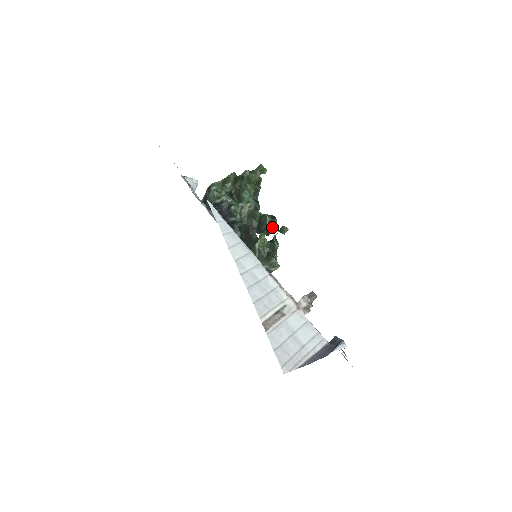
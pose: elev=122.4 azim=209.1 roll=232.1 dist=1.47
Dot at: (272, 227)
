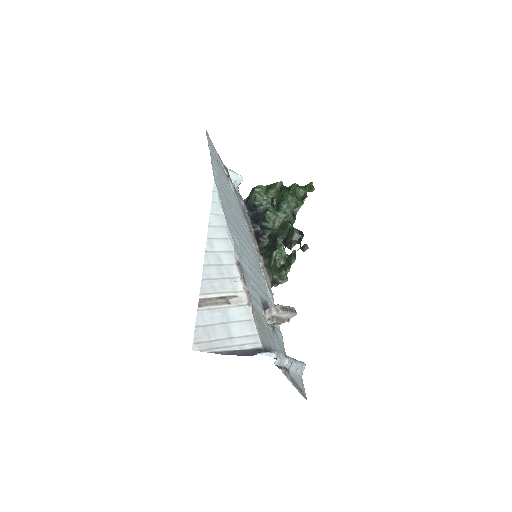
Dot at: (297, 242)
